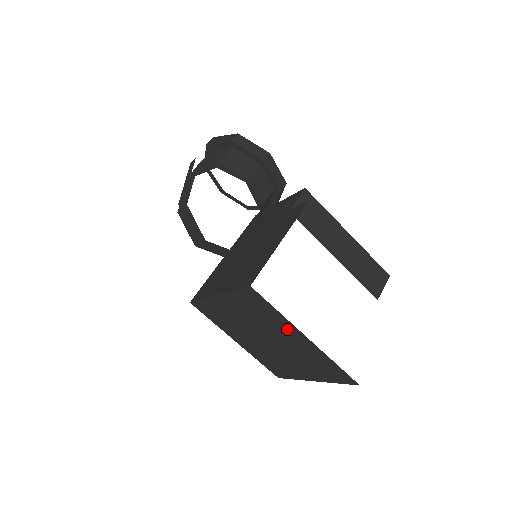
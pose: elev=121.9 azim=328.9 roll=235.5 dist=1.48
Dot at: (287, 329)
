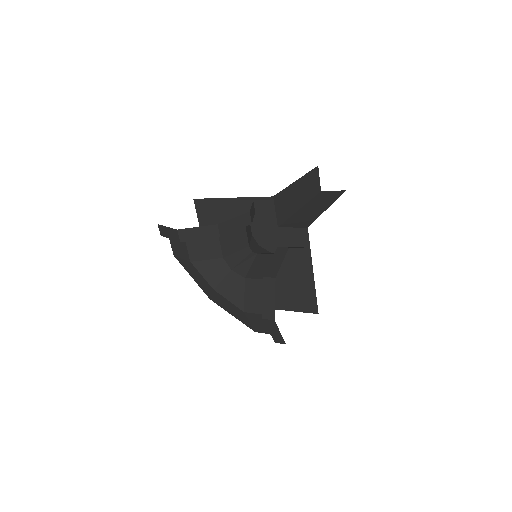
Dot at: occluded
